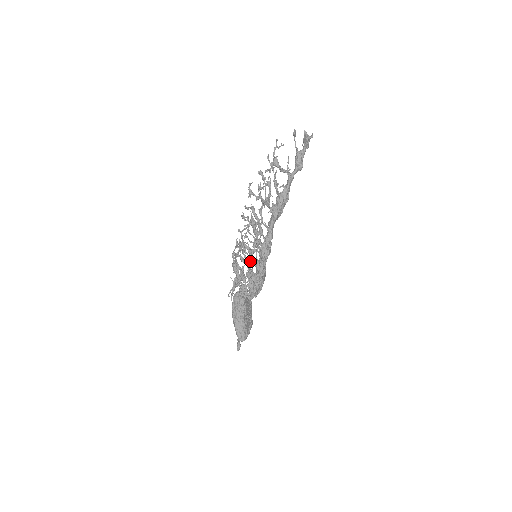
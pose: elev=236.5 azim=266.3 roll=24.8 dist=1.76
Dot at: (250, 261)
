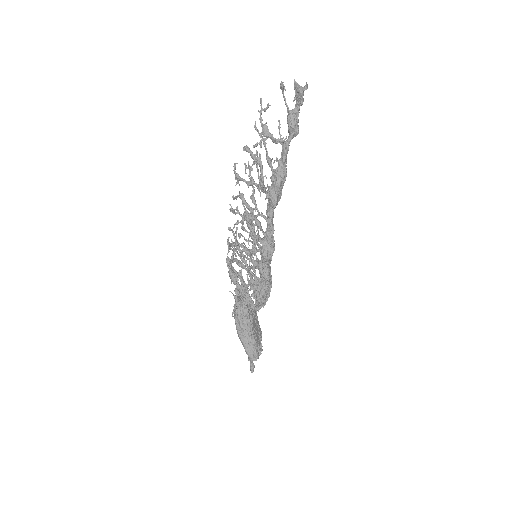
Dot at: (249, 263)
